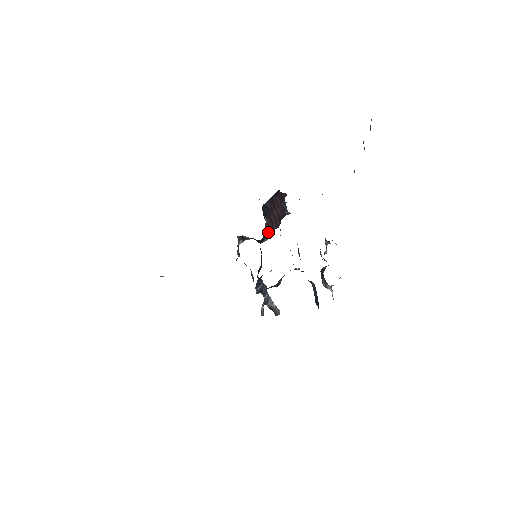
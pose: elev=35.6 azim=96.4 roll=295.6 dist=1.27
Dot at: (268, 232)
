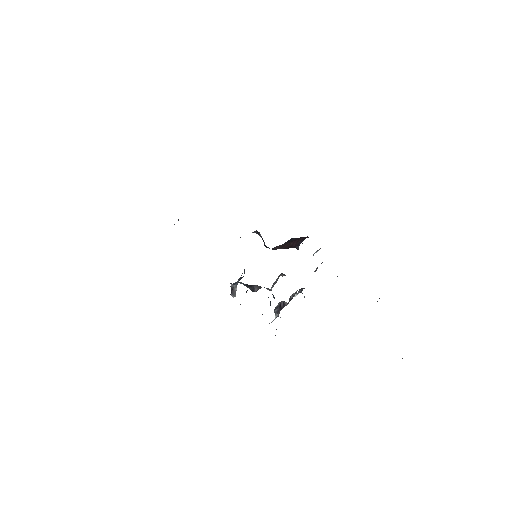
Dot at: (276, 248)
